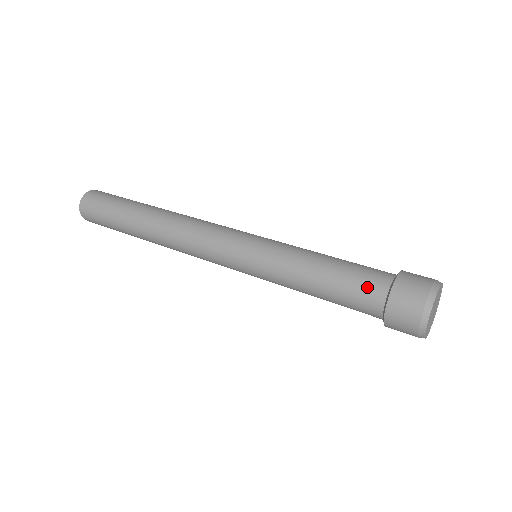
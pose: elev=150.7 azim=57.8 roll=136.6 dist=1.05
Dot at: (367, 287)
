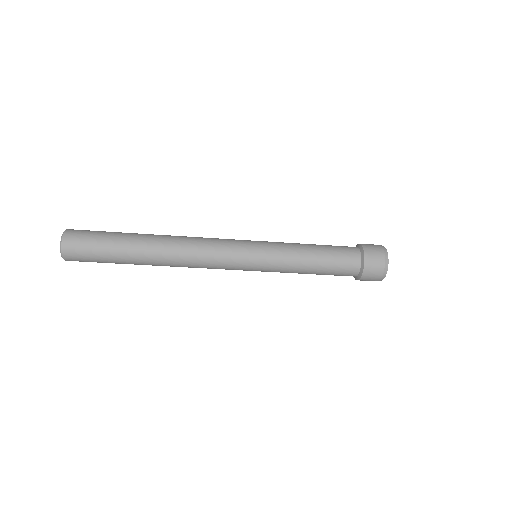
Dot at: occluded
